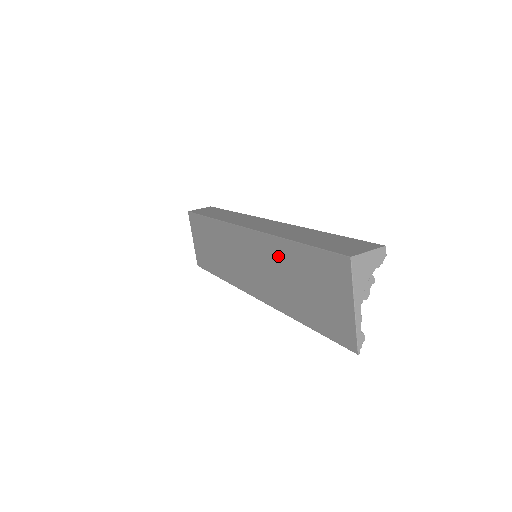
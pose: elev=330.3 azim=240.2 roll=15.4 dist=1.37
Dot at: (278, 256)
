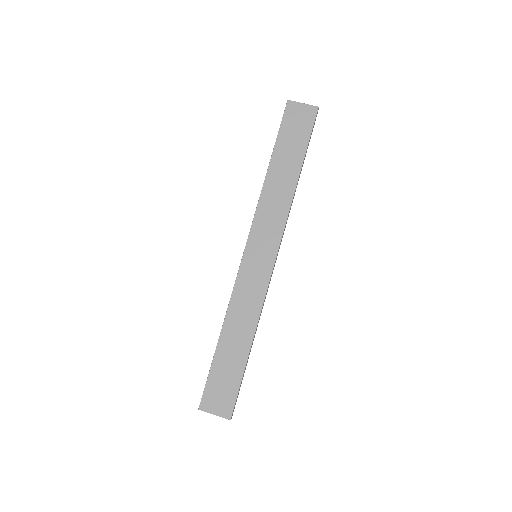
Dot at: occluded
